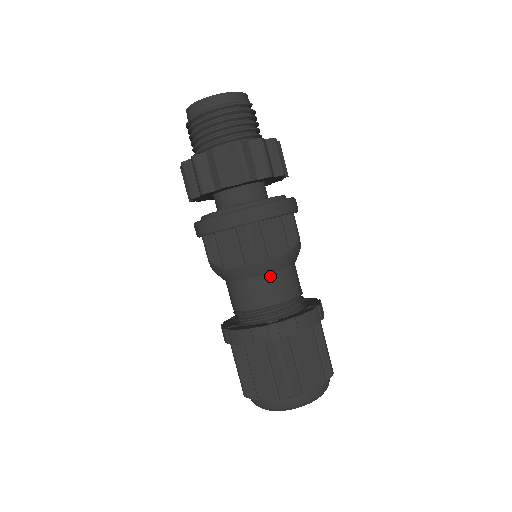
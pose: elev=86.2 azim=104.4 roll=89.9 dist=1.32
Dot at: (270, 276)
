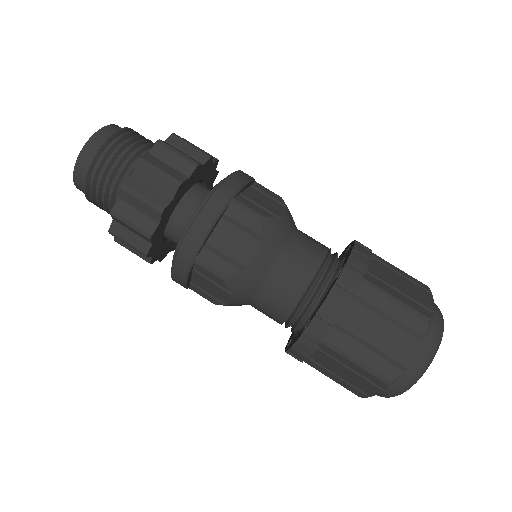
Dot at: (293, 240)
